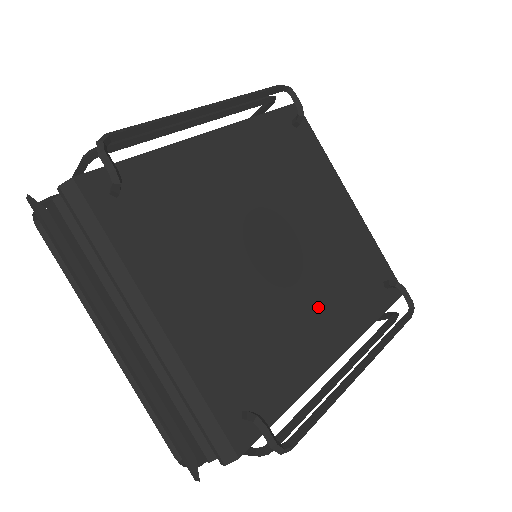
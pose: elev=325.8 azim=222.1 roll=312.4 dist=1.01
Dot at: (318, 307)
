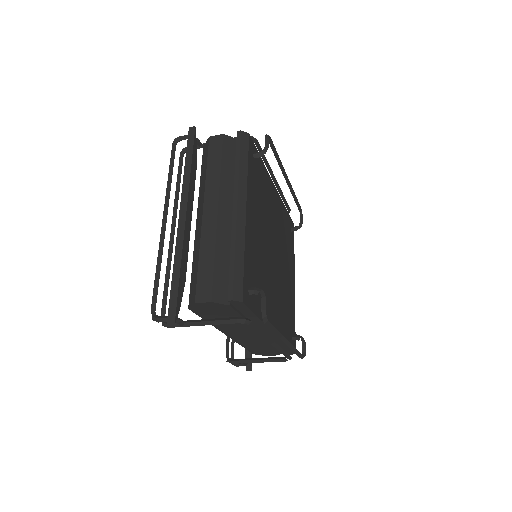
Dot at: (276, 301)
